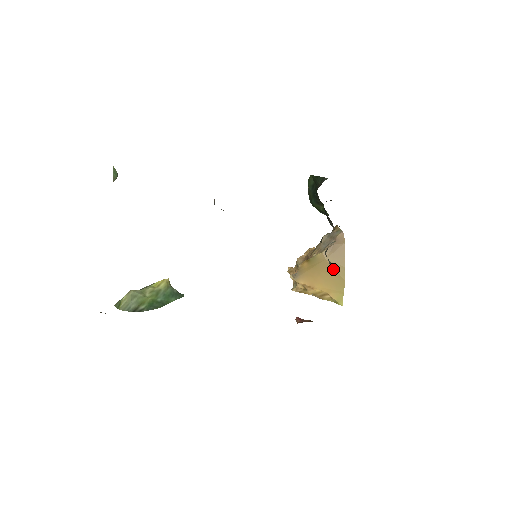
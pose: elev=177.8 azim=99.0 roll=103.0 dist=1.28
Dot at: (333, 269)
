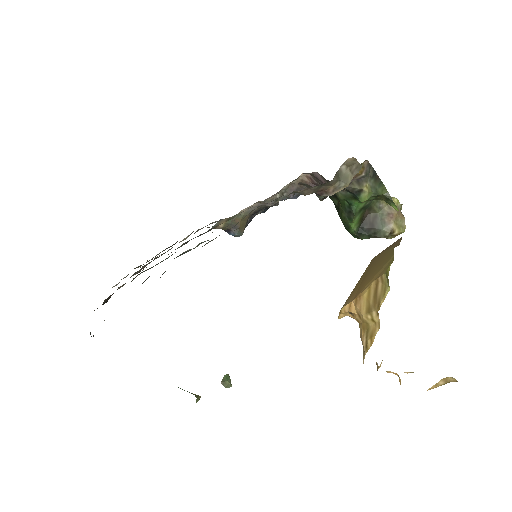
Dot at: (380, 255)
